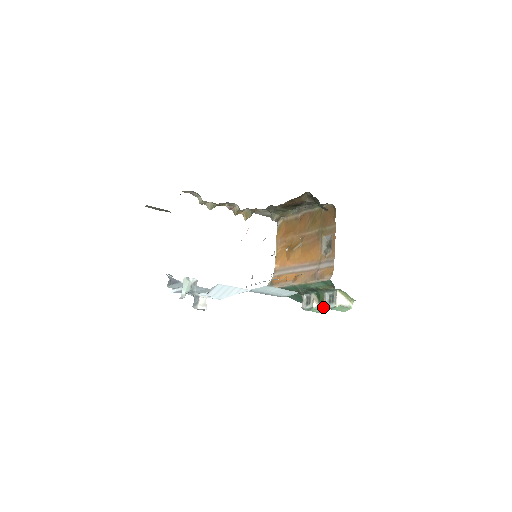
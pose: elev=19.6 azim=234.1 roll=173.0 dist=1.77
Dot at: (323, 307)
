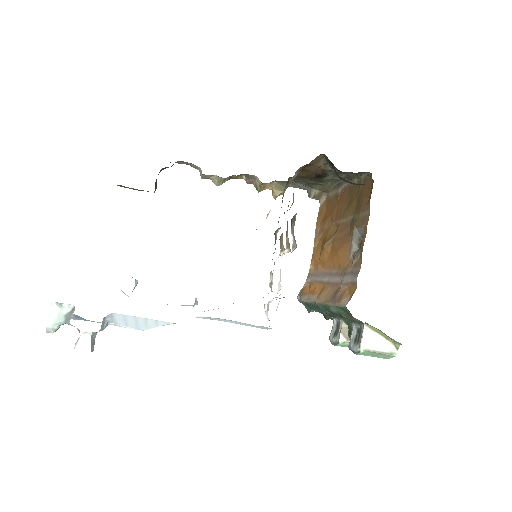
Dot at: occluded
